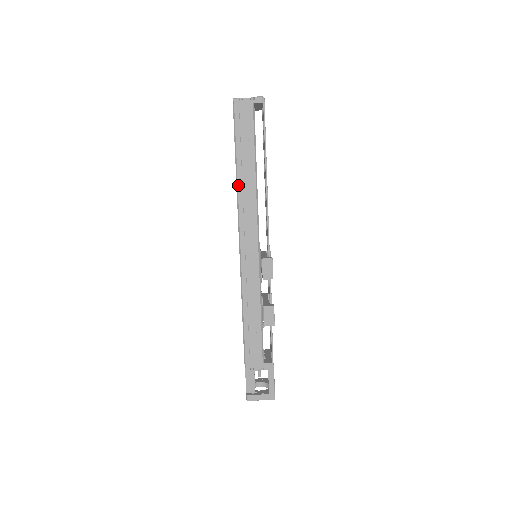
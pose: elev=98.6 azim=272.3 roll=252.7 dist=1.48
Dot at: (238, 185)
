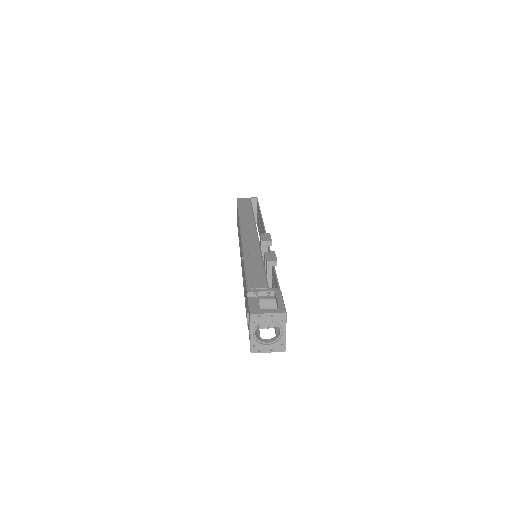
Dot at: (240, 217)
